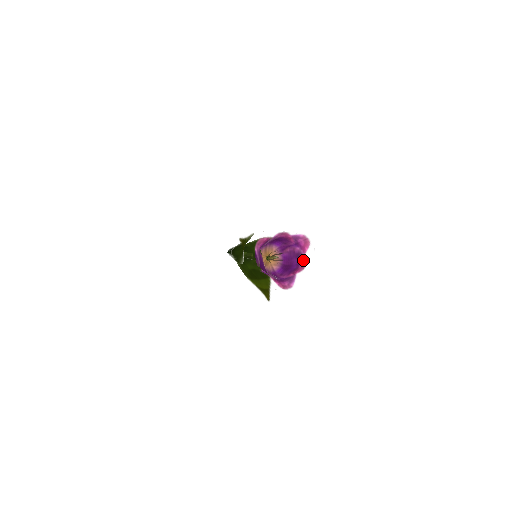
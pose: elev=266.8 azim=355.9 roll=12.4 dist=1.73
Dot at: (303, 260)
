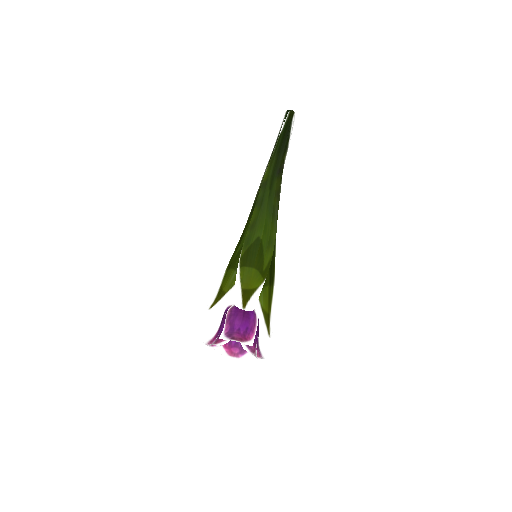
Dot at: (250, 348)
